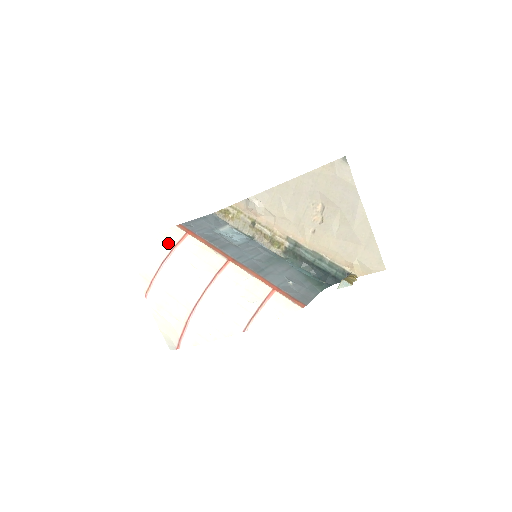
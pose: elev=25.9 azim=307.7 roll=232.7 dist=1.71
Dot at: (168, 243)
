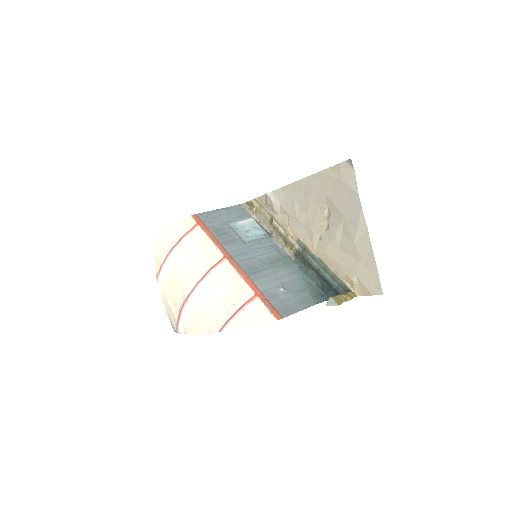
Dot at: (179, 232)
